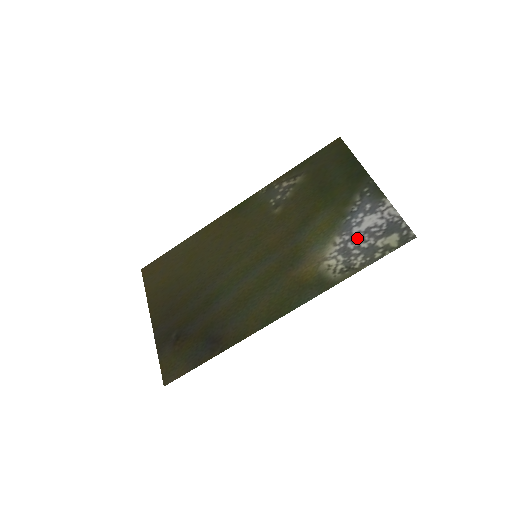
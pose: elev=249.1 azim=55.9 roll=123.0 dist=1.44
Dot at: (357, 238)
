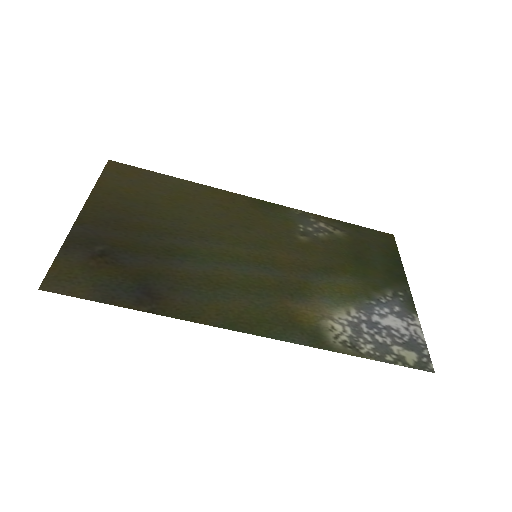
Dot at: (374, 326)
